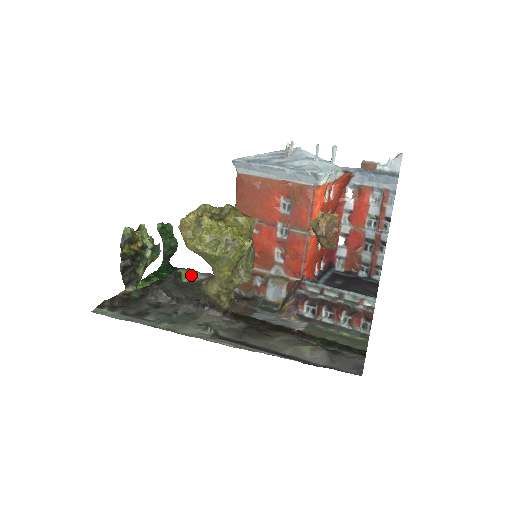
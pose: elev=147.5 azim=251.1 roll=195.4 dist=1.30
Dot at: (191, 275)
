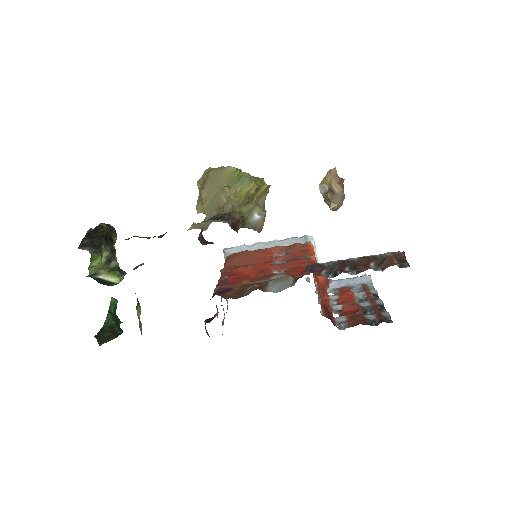
Dot at: (141, 332)
